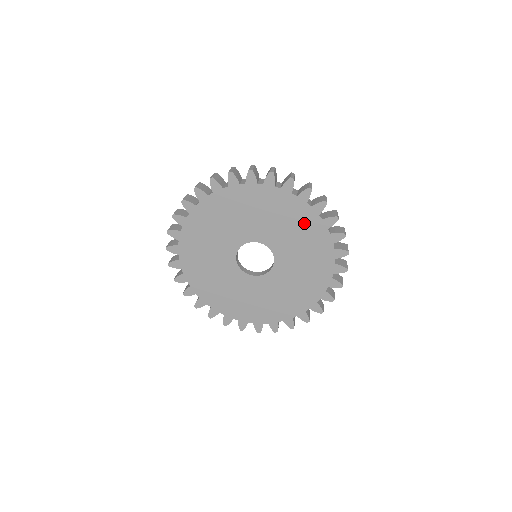
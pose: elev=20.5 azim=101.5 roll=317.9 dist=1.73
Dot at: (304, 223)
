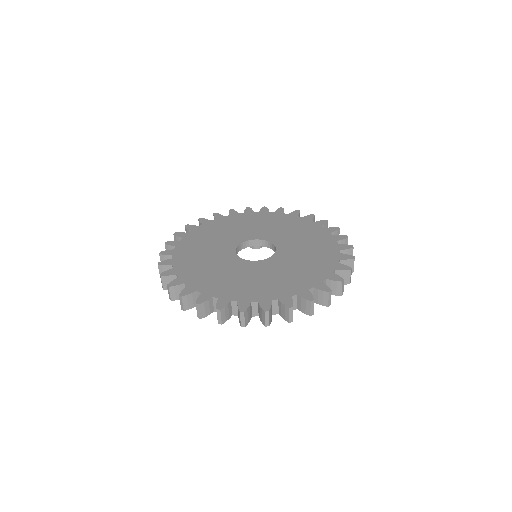
Dot at: (308, 230)
